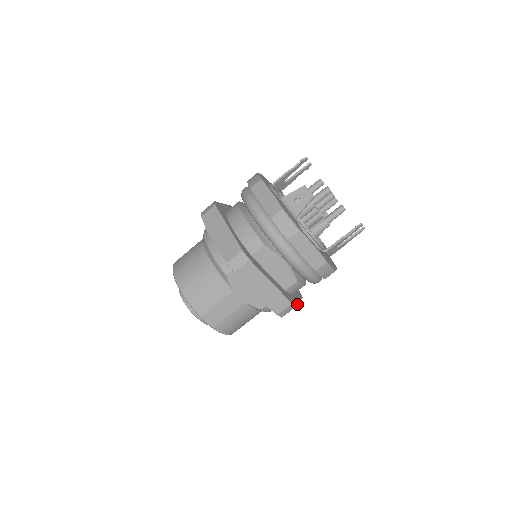
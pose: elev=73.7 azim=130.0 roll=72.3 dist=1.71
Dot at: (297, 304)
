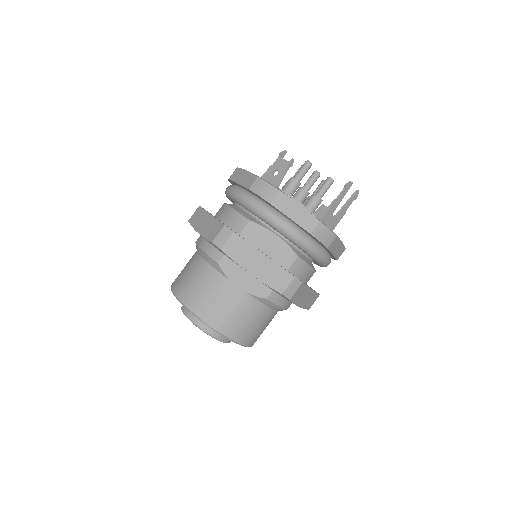
Dot at: (305, 284)
